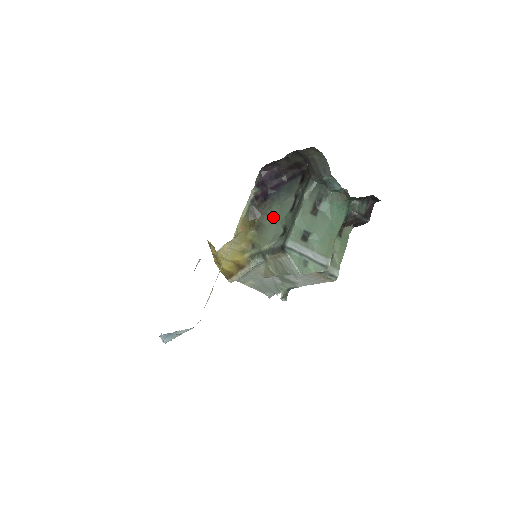
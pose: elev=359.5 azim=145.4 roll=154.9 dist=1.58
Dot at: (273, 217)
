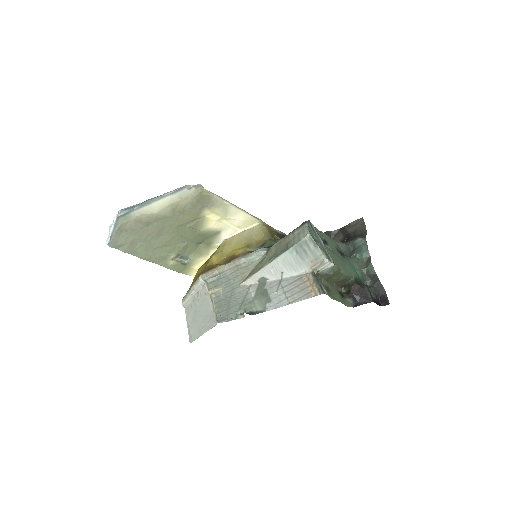
Dot at: occluded
